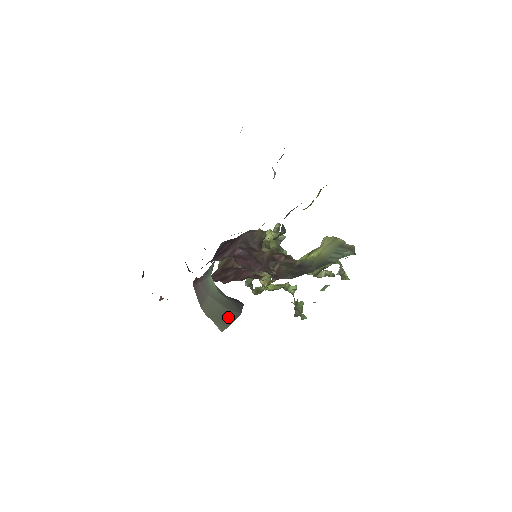
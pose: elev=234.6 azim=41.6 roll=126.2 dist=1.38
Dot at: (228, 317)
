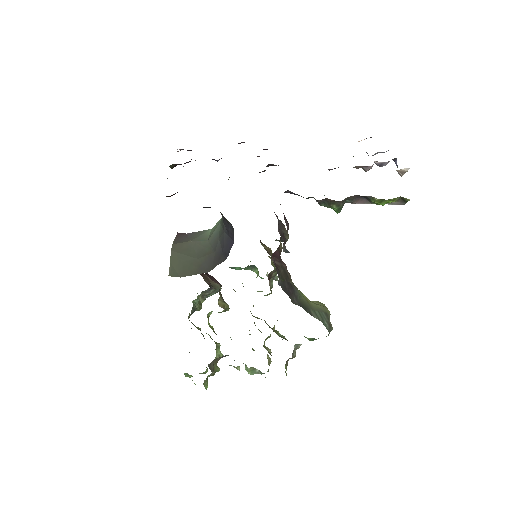
Dot at: (191, 267)
